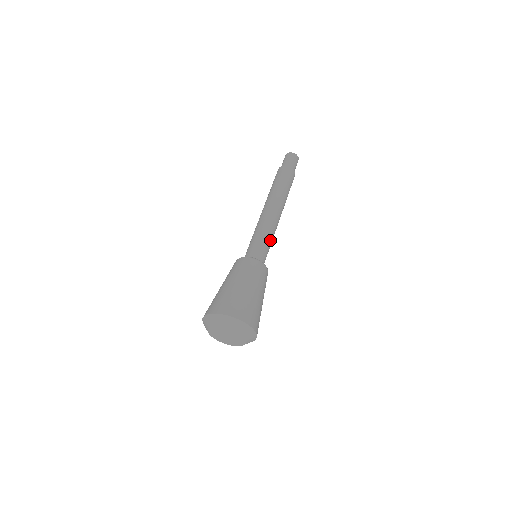
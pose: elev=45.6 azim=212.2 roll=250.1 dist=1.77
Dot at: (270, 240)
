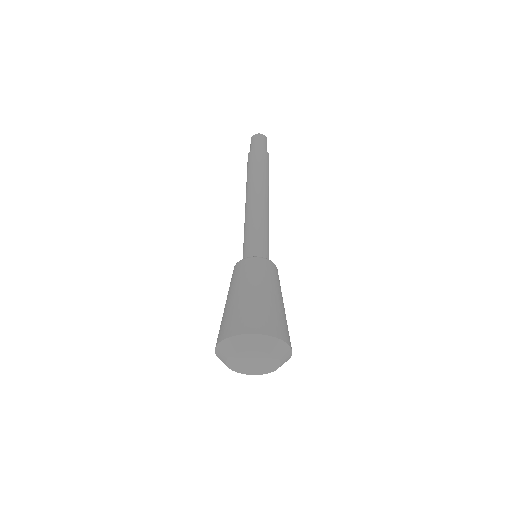
Dot at: occluded
